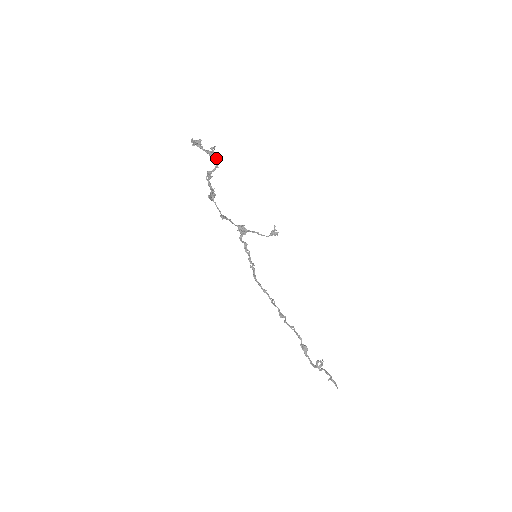
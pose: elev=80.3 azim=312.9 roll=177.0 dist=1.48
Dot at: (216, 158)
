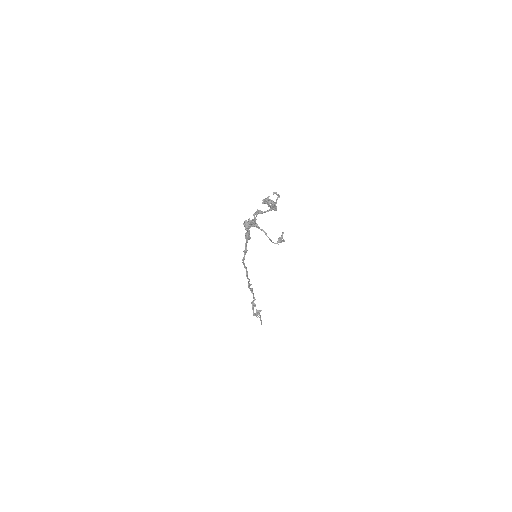
Dot at: (276, 210)
